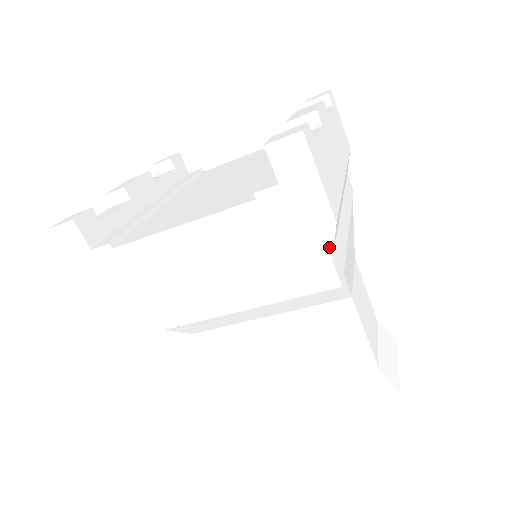
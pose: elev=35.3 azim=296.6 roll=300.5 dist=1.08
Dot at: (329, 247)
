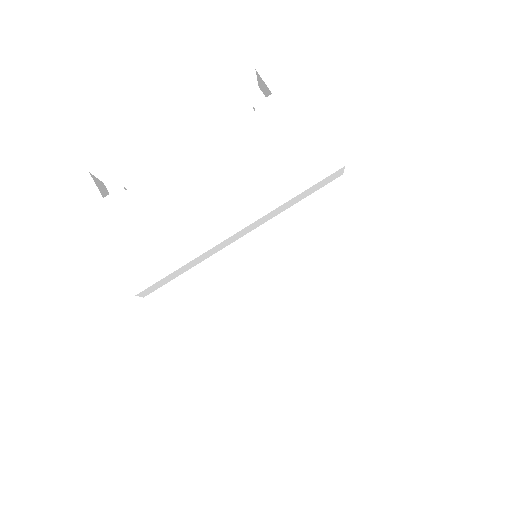
Dot at: (324, 133)
